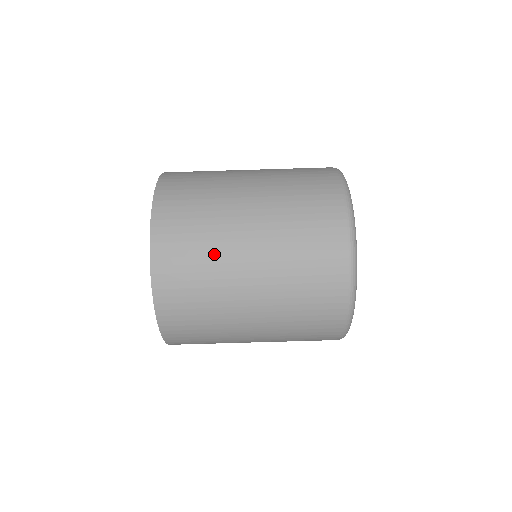
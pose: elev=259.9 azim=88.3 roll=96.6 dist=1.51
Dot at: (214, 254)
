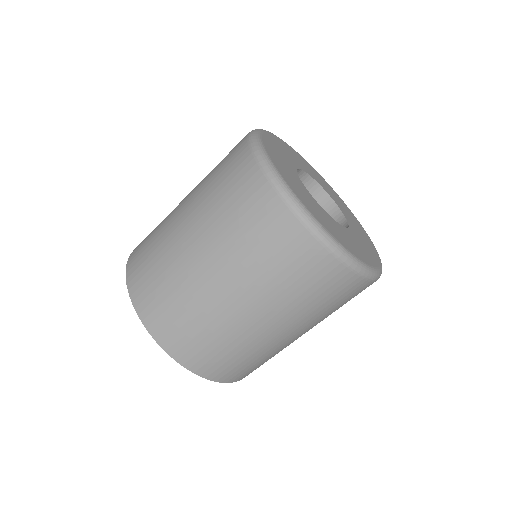
Dot at: (188, 296)
